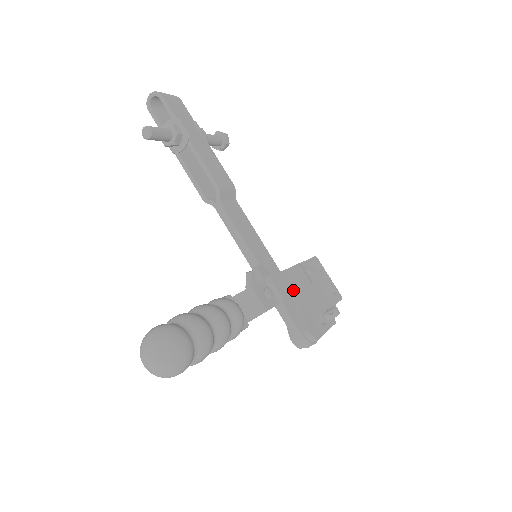
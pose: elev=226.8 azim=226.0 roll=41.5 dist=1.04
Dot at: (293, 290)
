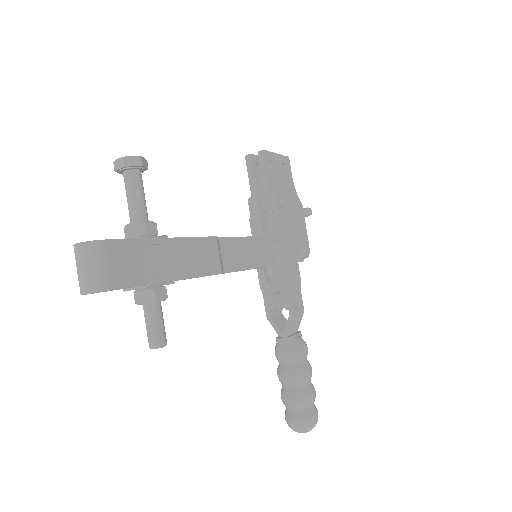
Dot at: (295, 256)
